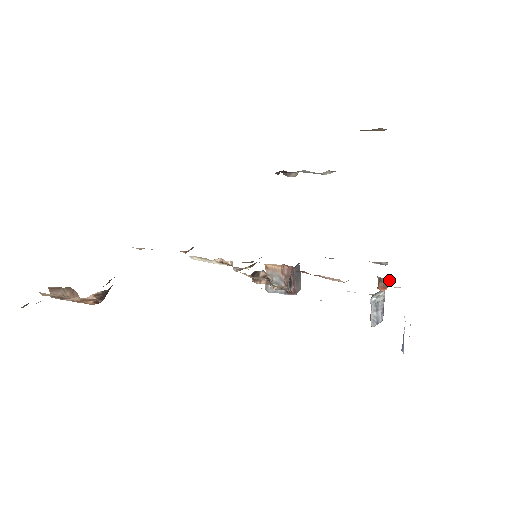
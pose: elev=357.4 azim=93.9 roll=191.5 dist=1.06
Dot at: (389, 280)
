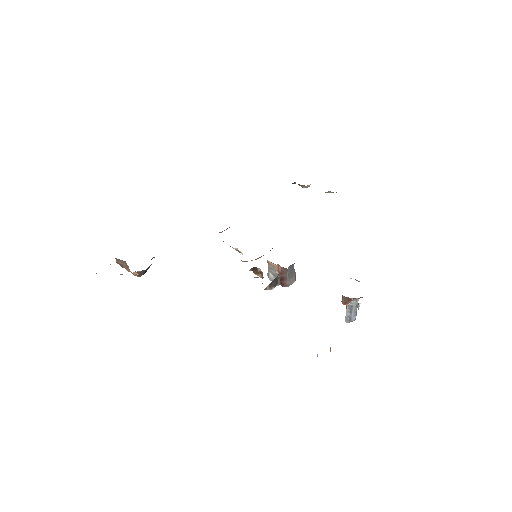
Dot at: (349, 299)
